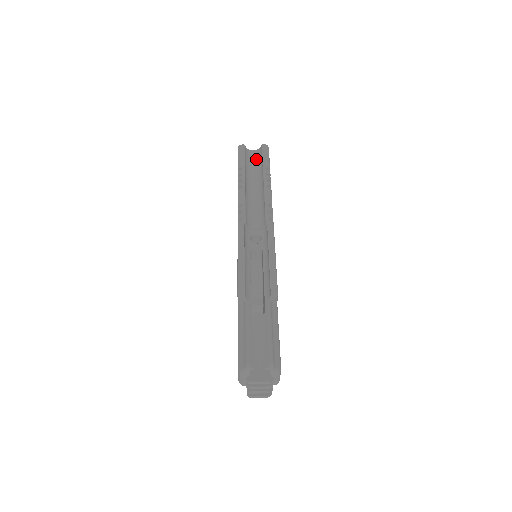
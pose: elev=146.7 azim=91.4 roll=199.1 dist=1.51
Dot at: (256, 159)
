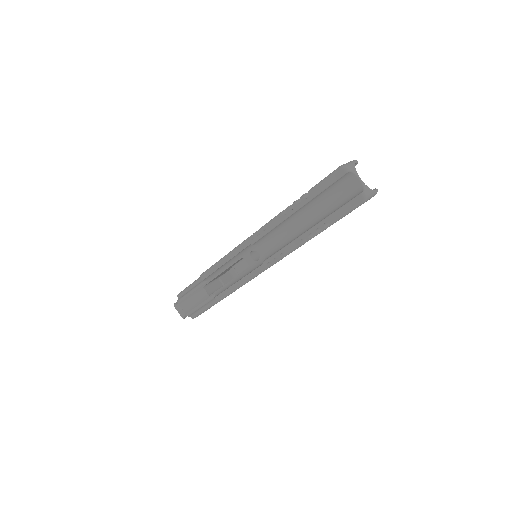
Dot at: (346, 194)
